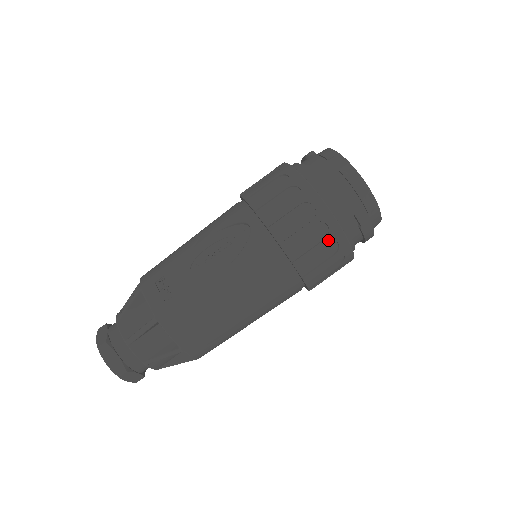
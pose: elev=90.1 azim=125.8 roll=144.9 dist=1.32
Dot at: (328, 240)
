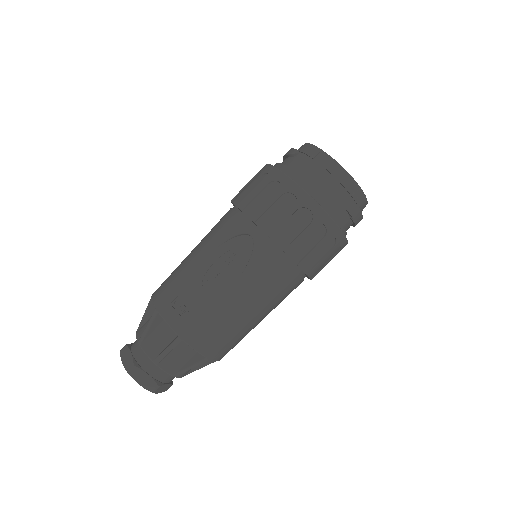
Dot at: (326, 238)
